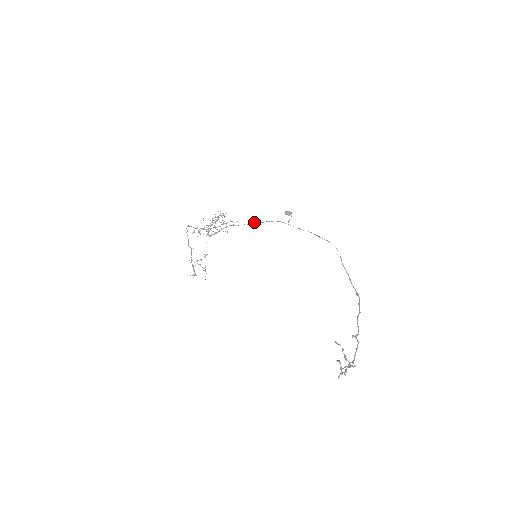
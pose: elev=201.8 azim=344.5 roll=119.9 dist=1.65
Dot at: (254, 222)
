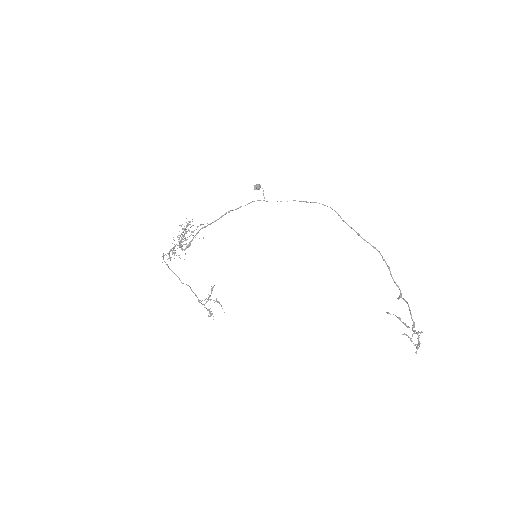
Dot at: (225, 213)
